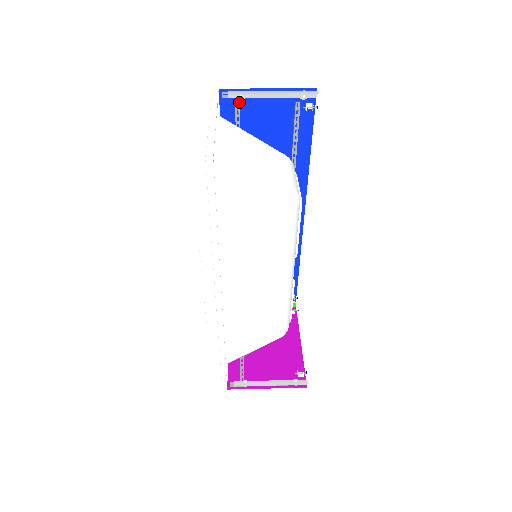
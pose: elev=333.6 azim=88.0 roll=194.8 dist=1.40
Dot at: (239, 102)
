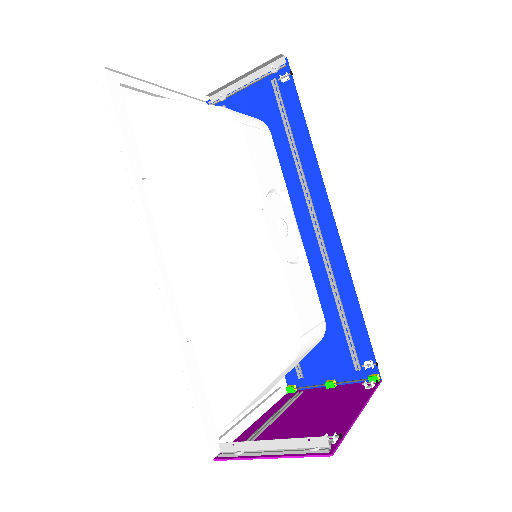
Dot at: (224, 105)
